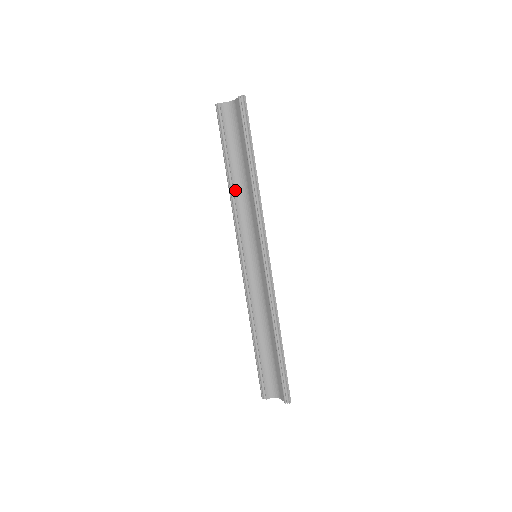
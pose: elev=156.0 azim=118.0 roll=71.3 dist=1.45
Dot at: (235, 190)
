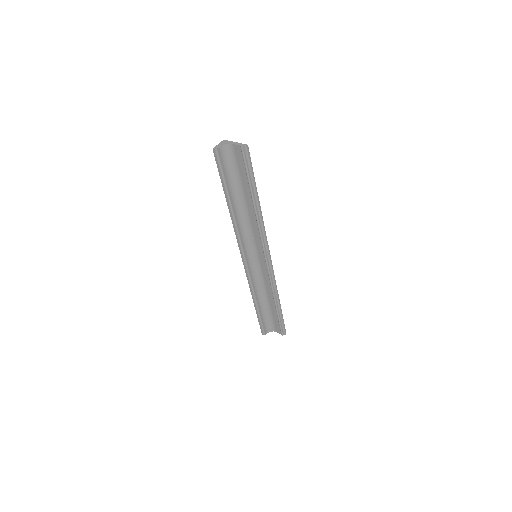
Dot at: (236, 215)
